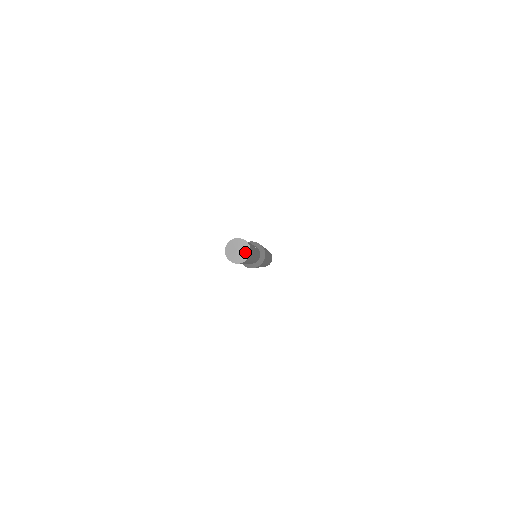
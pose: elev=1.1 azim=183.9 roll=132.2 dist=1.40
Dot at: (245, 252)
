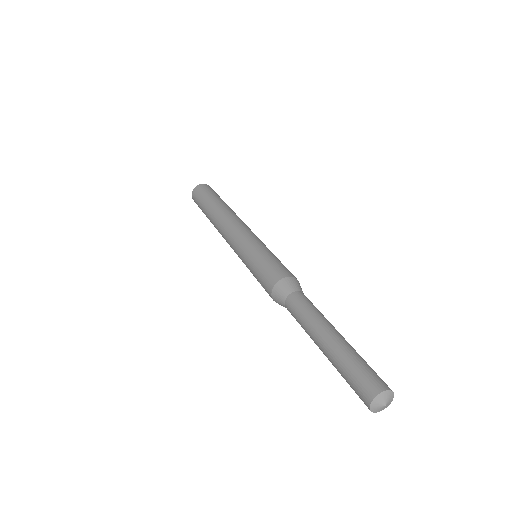
Dot at: (389, 403)
